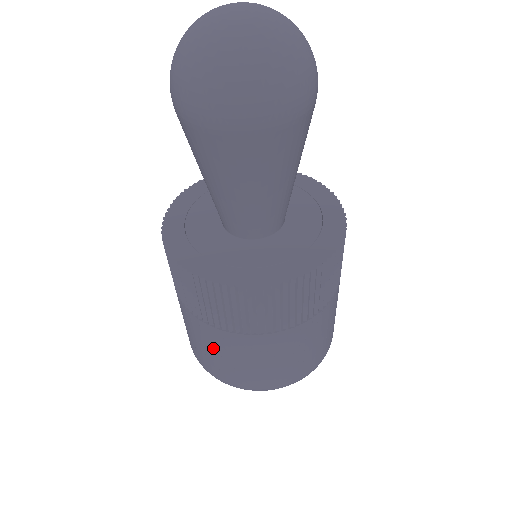
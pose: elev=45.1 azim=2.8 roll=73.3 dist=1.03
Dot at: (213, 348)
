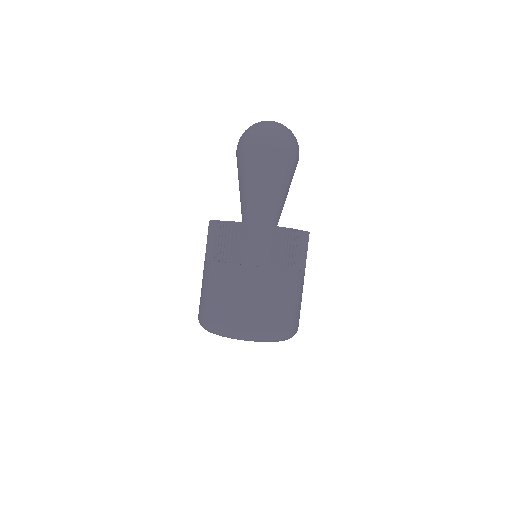
Dot at: (243, 290)
